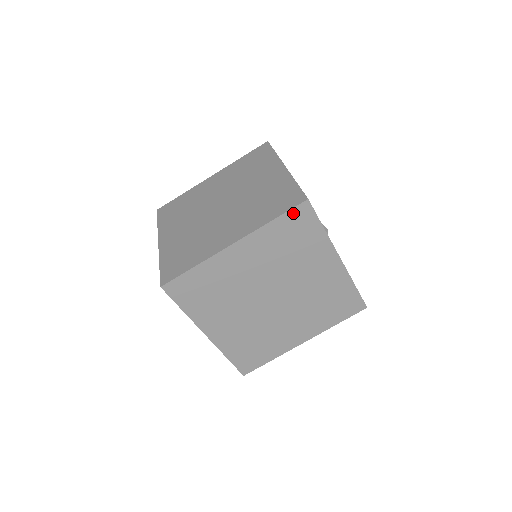
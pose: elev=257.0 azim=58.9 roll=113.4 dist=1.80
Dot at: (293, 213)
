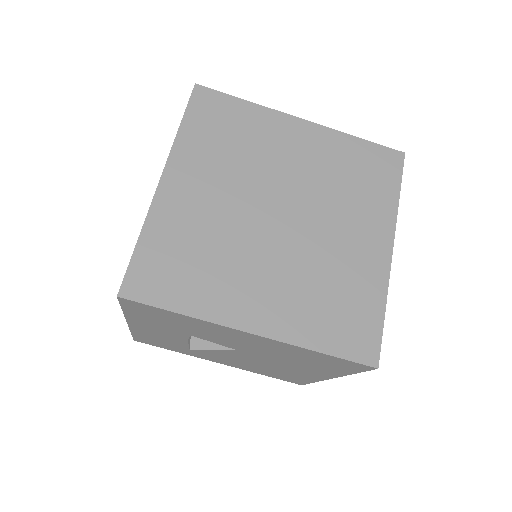
Dot at: (195, 106)
